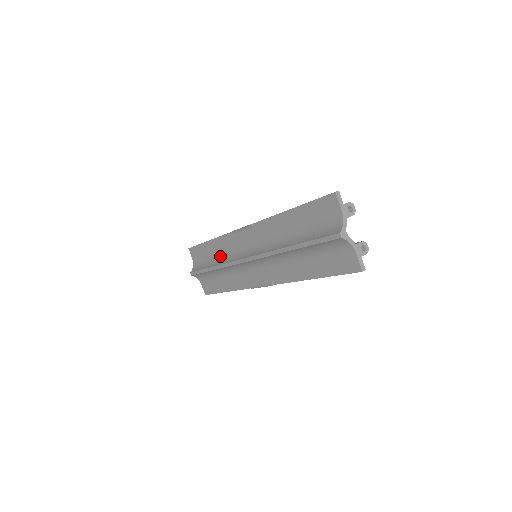
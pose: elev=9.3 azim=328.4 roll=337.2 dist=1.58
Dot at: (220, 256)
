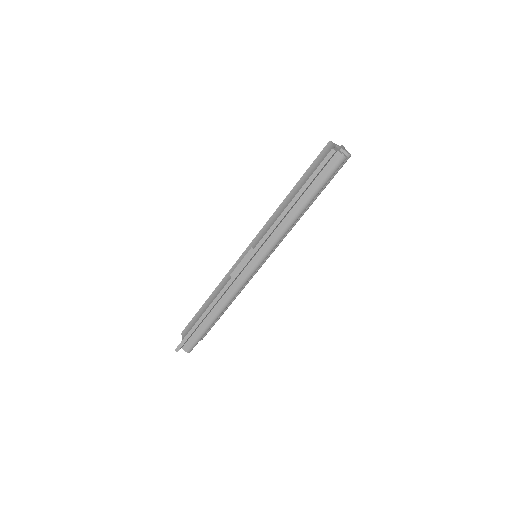
Dot at: occluded
